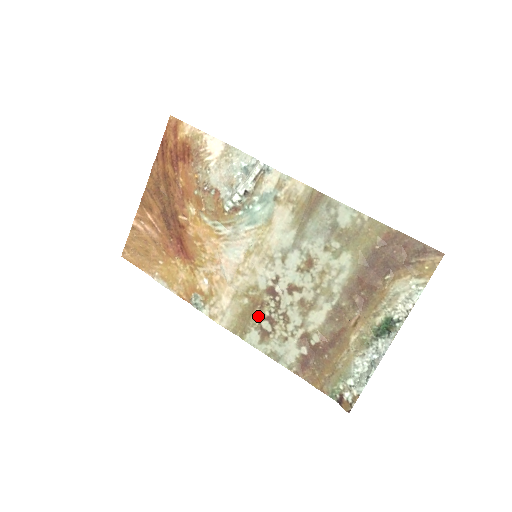
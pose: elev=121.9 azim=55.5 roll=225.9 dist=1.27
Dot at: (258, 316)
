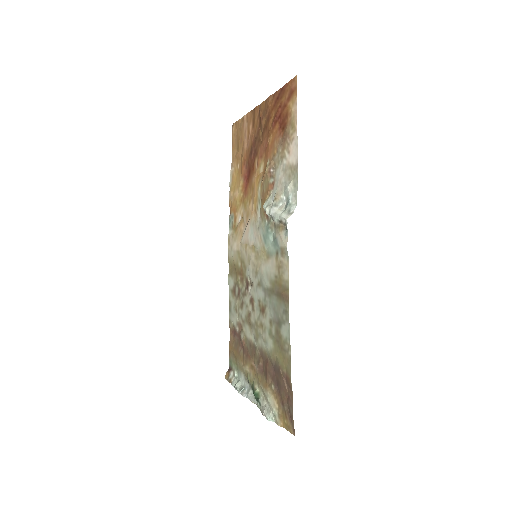
Dot at: (238, 280)
